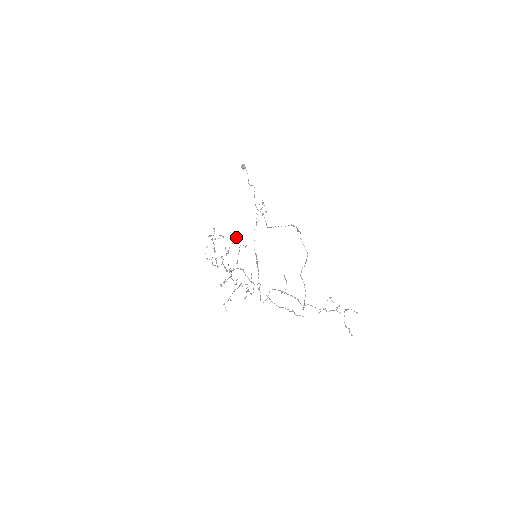
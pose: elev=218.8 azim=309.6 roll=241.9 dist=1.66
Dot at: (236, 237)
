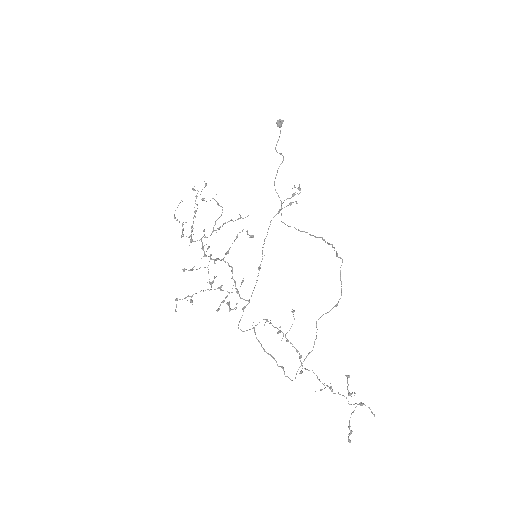
Dot at: (240, 215)
